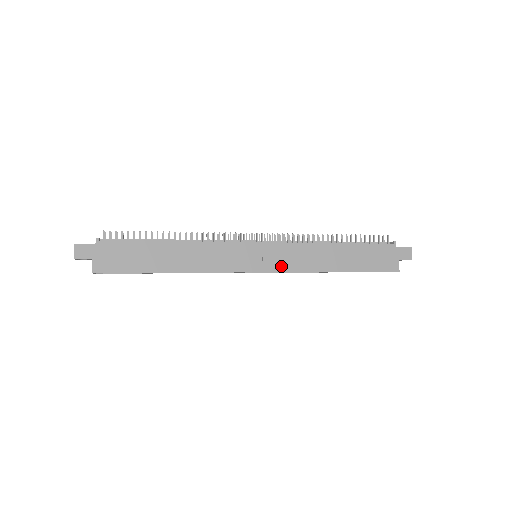
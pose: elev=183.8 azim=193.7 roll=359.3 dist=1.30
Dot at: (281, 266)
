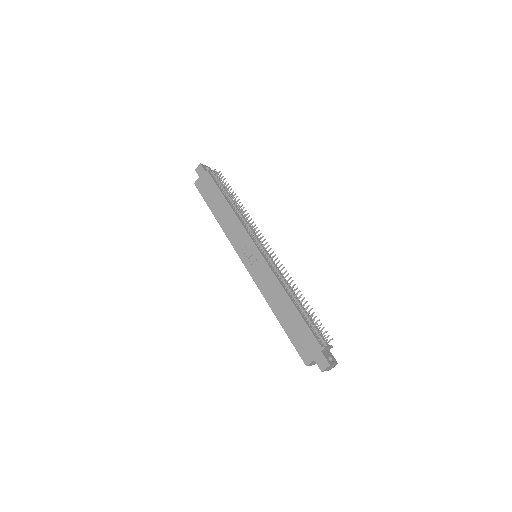
Dot at: (255, 274)
